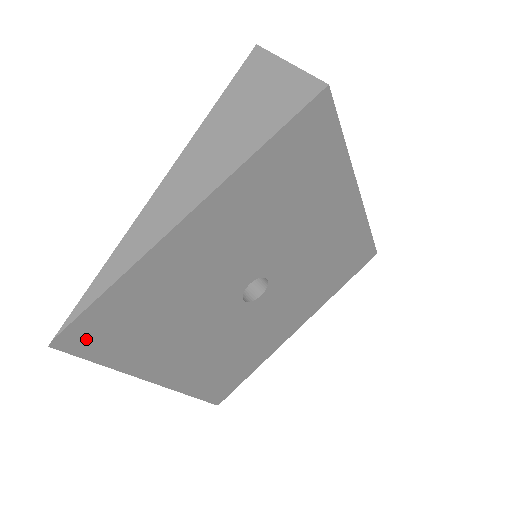
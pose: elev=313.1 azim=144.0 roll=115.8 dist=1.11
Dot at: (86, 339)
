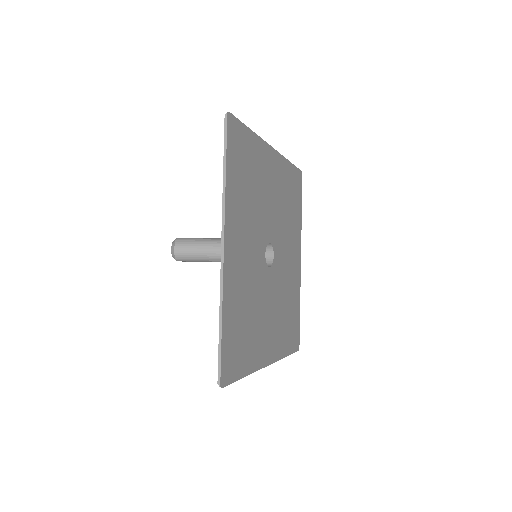
Dot at: (233, 138)
